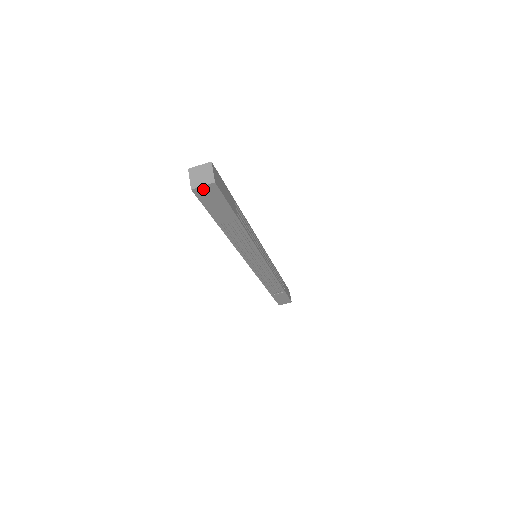
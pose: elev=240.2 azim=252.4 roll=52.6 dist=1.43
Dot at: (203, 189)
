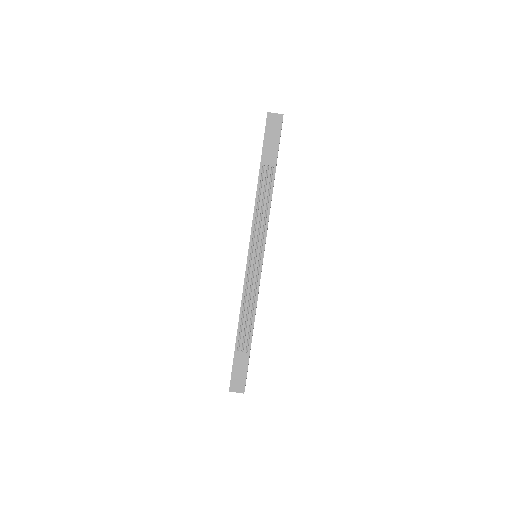
Dot at: (274, 117)
